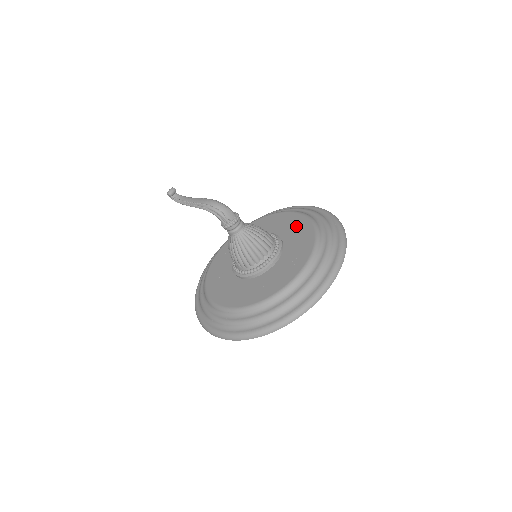
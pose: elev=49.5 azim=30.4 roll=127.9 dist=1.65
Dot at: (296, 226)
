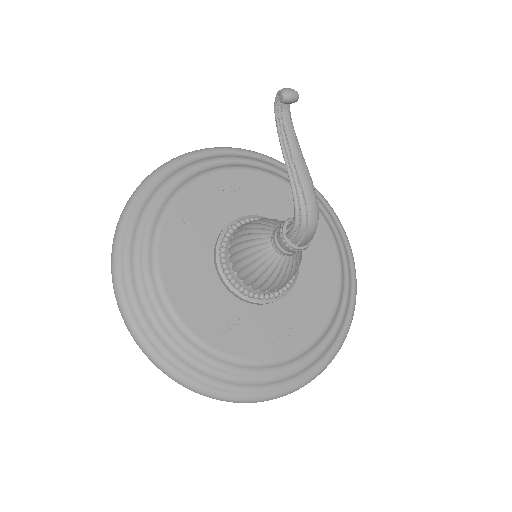
Dot at: (323, 276)
